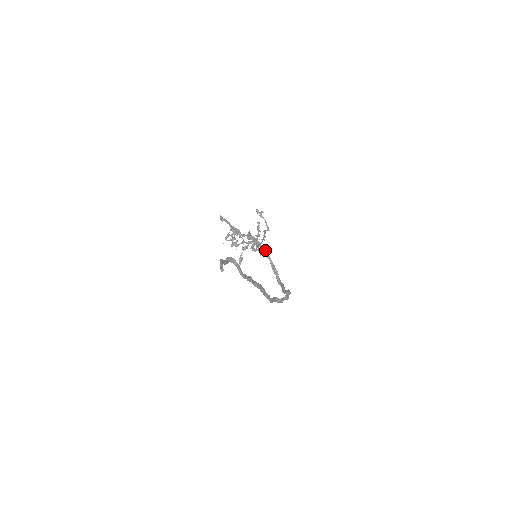
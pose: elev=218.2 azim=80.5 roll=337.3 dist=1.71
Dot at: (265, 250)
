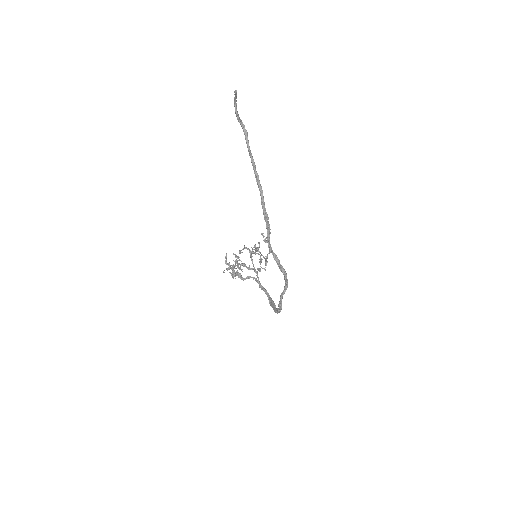
Dot at: (264, 288)
